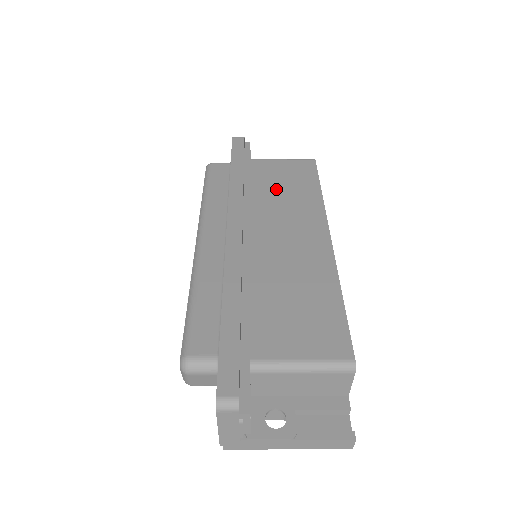
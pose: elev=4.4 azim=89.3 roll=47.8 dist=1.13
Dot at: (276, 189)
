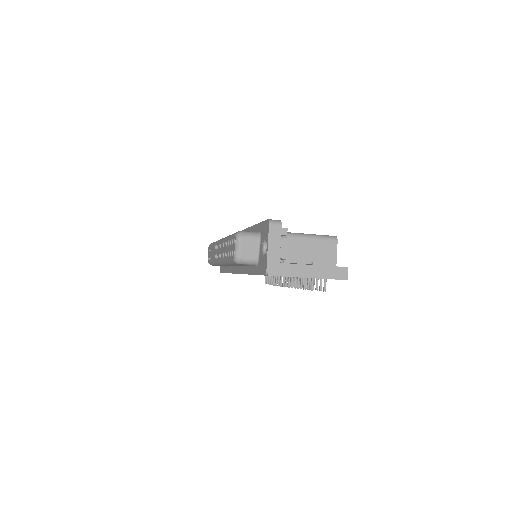
Dot at: occluded
